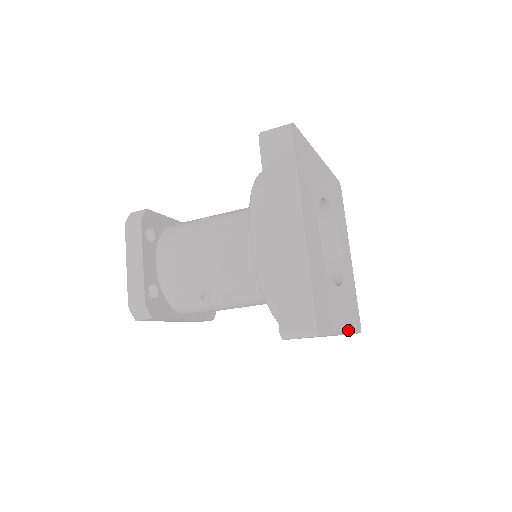
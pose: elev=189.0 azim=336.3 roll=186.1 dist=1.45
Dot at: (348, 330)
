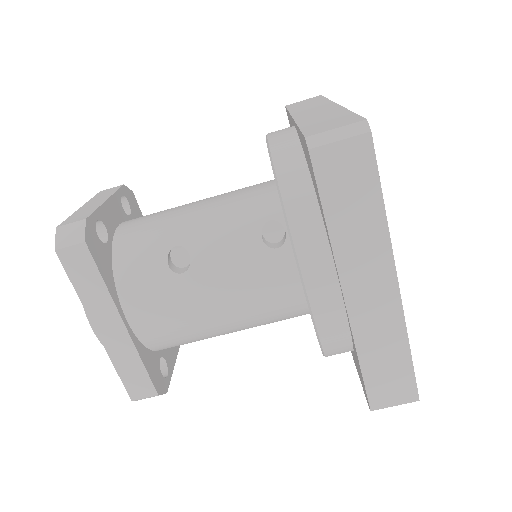
Dot at: (402, 312)
